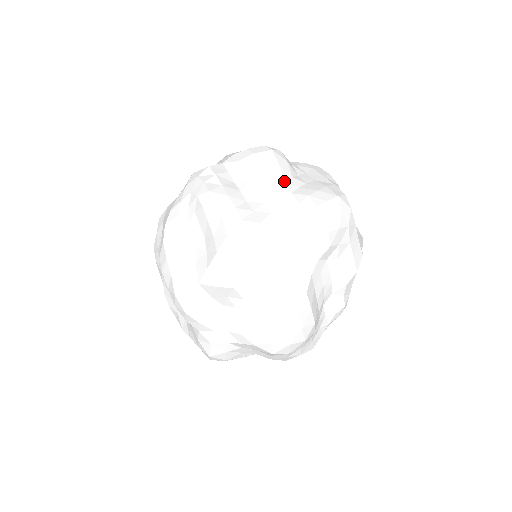
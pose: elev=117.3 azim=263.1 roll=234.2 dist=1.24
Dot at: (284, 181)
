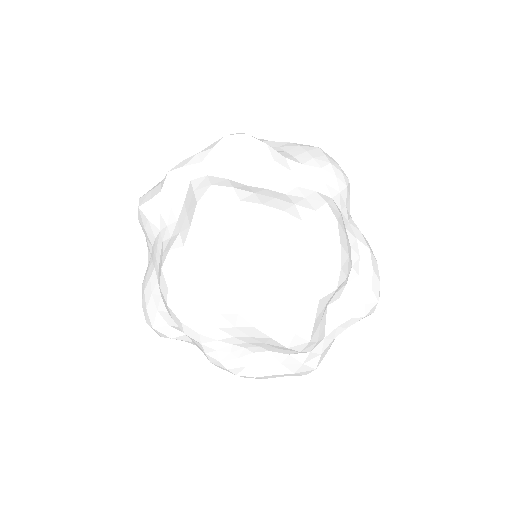
Dot at: (285, 157)
